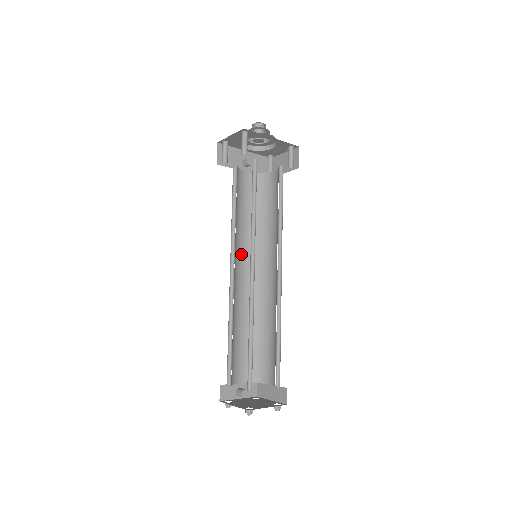
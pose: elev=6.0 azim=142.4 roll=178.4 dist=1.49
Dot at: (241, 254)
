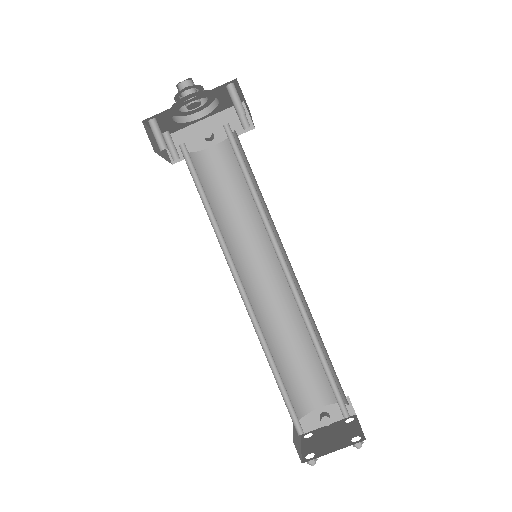
Dot at: (252, 253)
